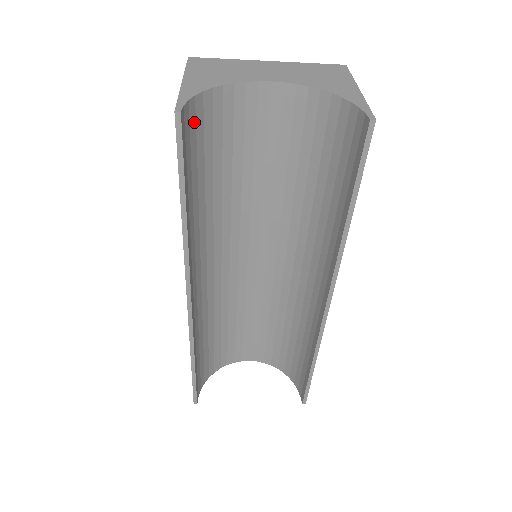
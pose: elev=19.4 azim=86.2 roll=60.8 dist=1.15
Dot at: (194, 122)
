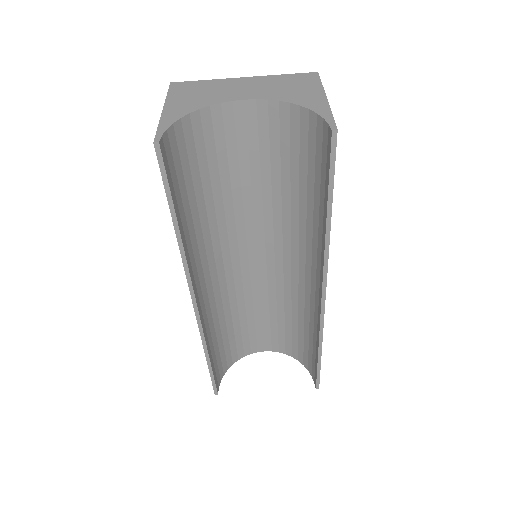
Dot at: (176, 147)
